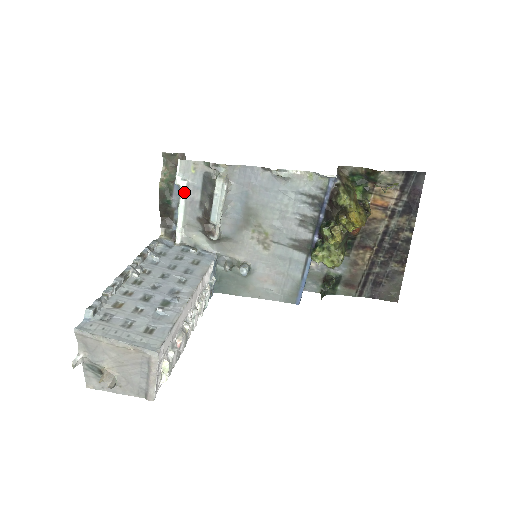
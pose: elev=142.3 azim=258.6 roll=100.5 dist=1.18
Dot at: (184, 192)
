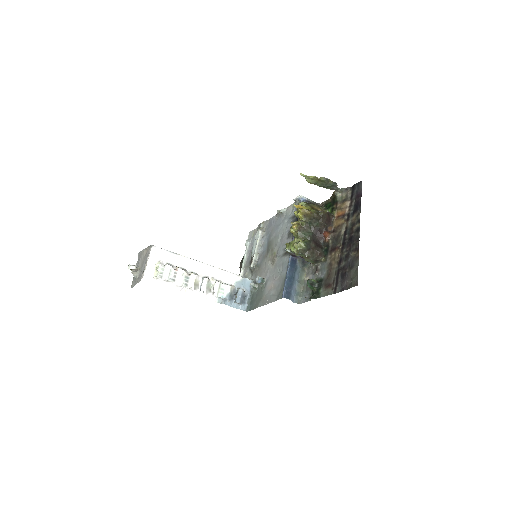
Dot at: (247, 248)
